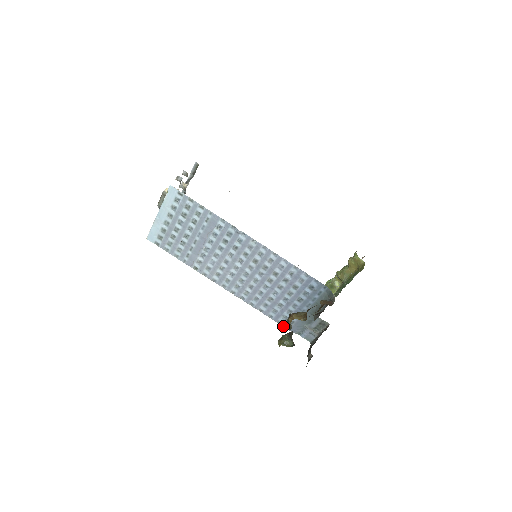
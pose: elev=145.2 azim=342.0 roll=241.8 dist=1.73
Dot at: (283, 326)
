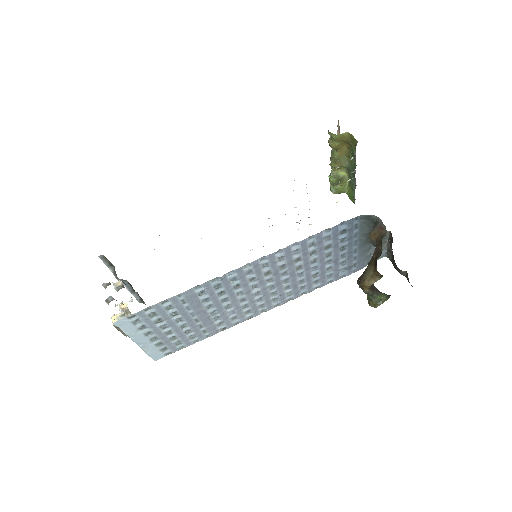
Dot at: occluded
